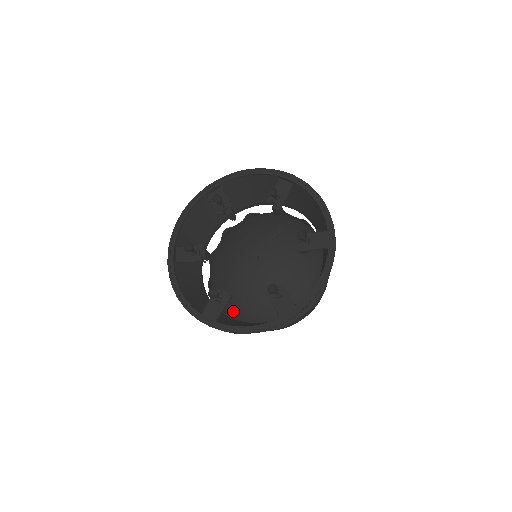
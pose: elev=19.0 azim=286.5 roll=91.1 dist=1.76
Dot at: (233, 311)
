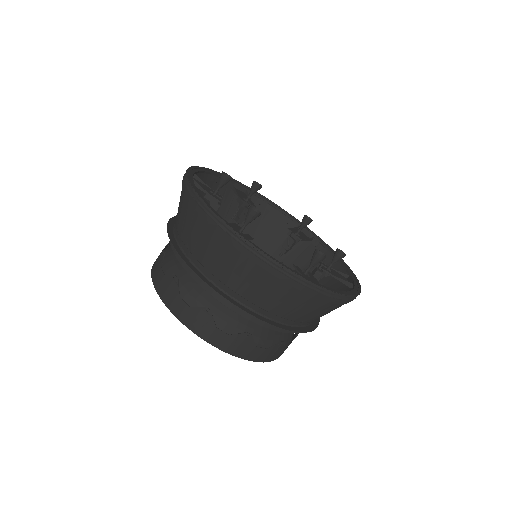
Dot at: (195, 284)
